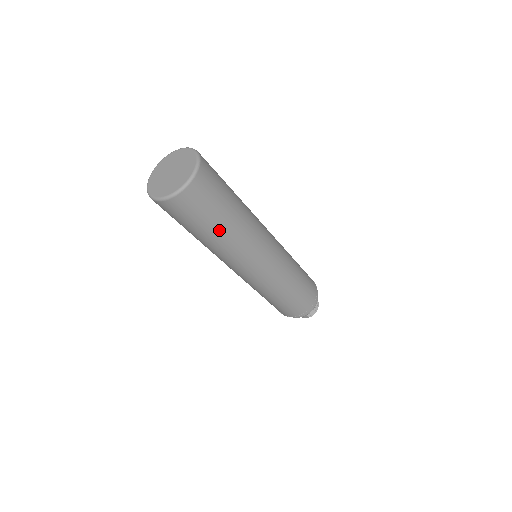
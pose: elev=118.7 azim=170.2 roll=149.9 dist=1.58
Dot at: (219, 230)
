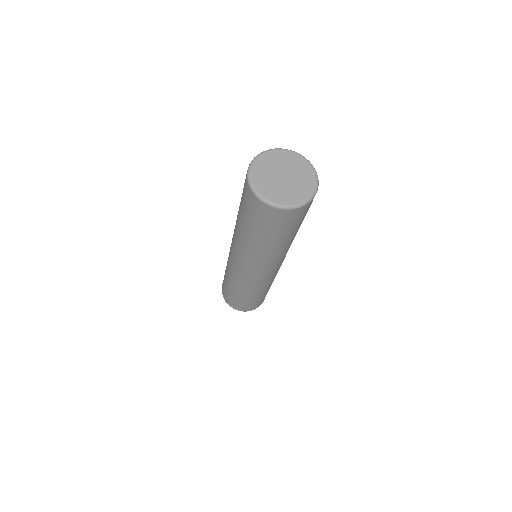
Dot at: (259, 240)
